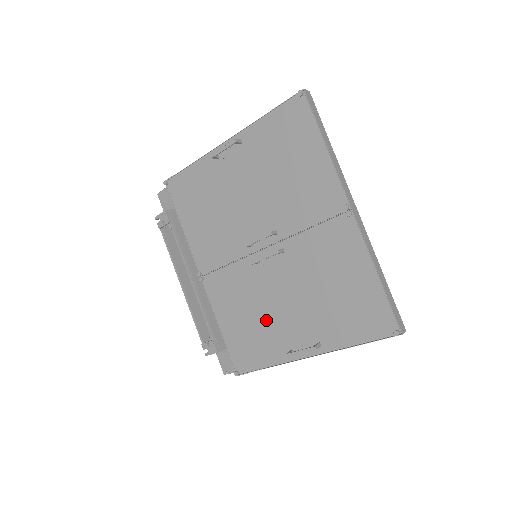
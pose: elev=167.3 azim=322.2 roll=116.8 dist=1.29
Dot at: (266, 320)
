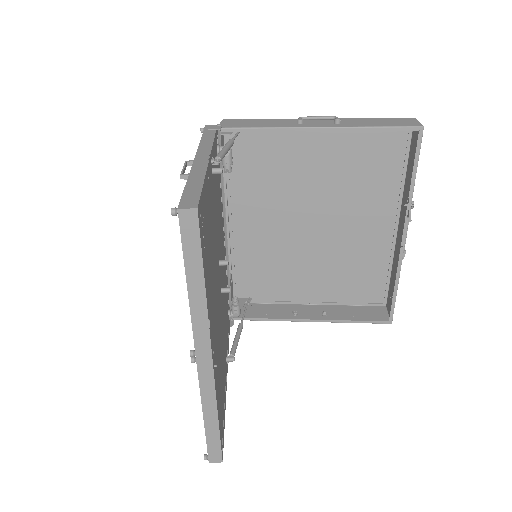
Dot at: occluded
